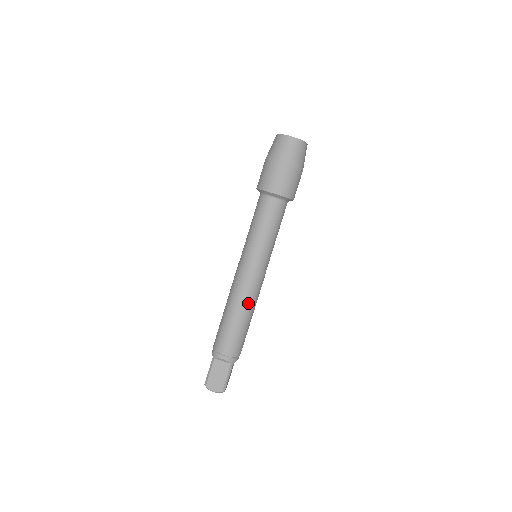
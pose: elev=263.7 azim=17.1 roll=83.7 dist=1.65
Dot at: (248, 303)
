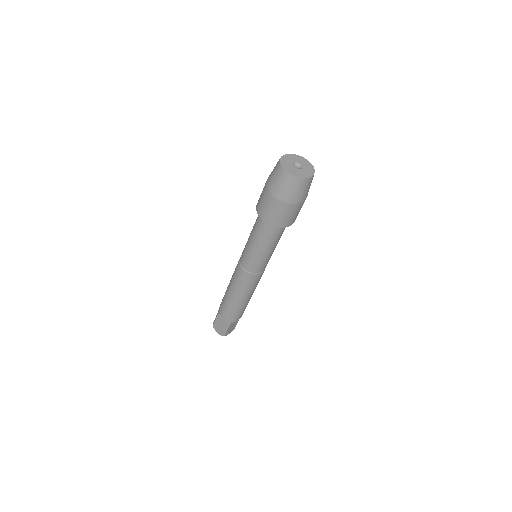
Dot at: (241, 292)
